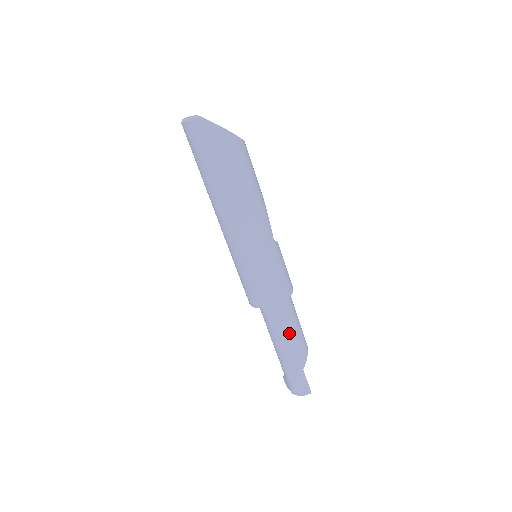
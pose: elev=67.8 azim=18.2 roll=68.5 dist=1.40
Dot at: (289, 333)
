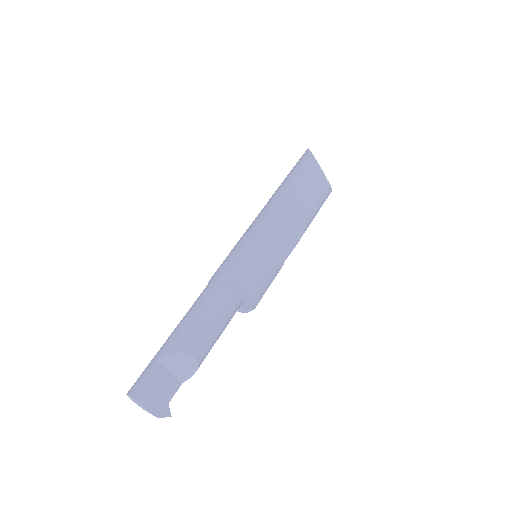
Dot at: (192, 311)
